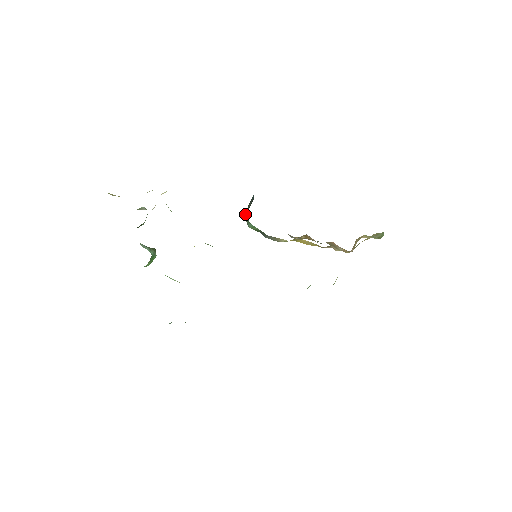
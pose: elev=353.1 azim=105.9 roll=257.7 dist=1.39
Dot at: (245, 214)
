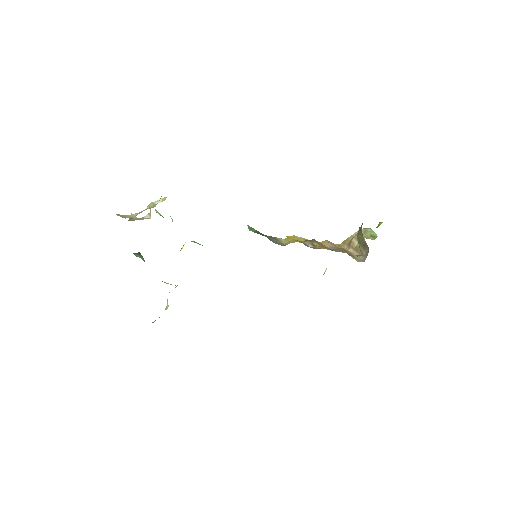
Dot at: occluded
